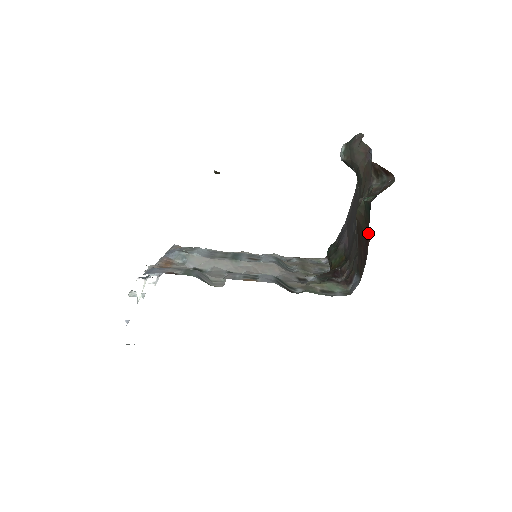
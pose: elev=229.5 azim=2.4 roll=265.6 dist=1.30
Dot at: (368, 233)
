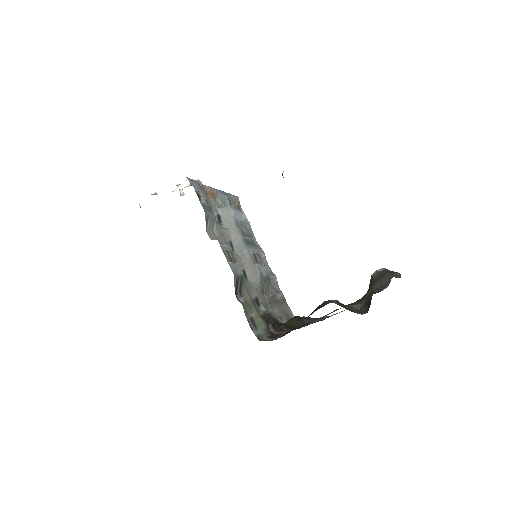
Dot at: occluded
